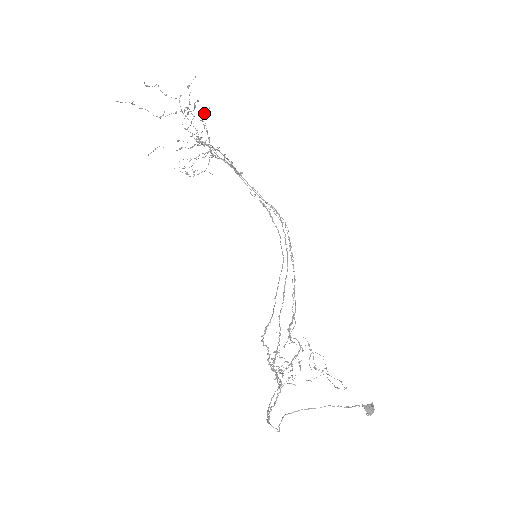
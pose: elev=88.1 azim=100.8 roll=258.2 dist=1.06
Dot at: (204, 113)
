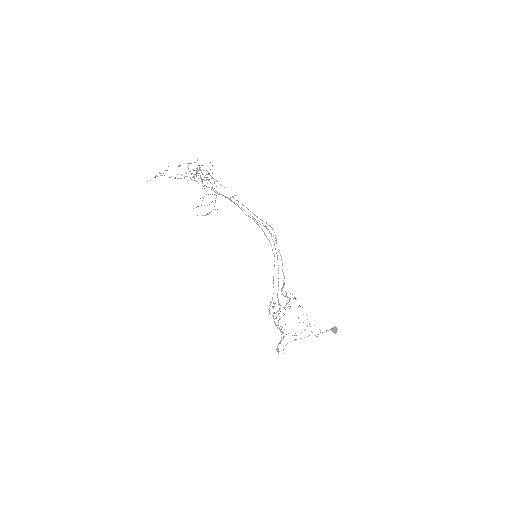
Dot at: (208, 174)
